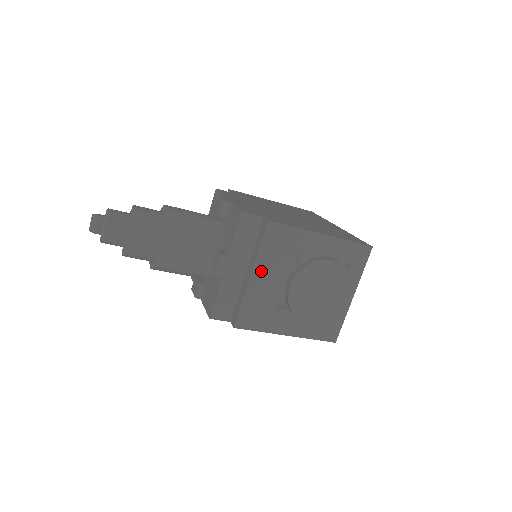
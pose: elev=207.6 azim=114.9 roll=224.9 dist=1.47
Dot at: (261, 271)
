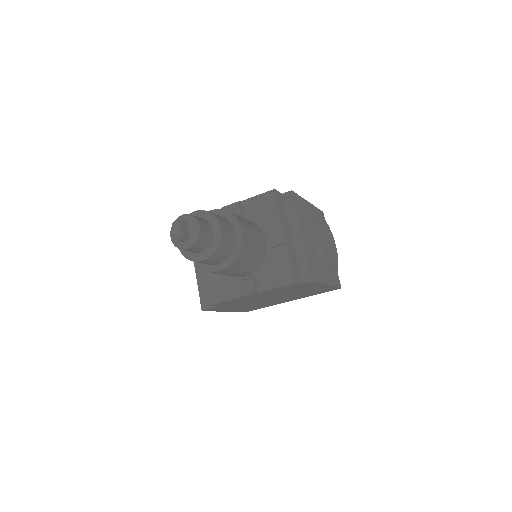
Dot at: (303, 231)
